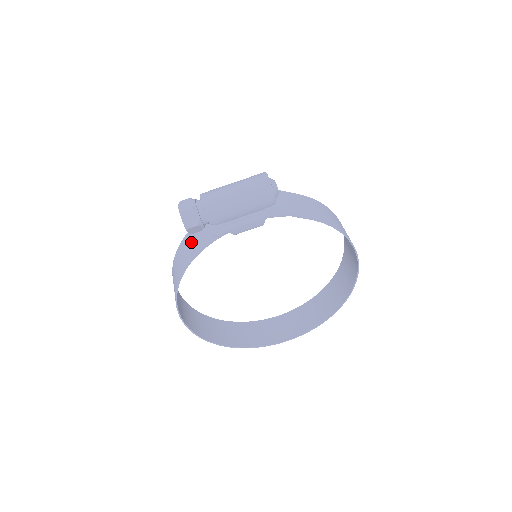
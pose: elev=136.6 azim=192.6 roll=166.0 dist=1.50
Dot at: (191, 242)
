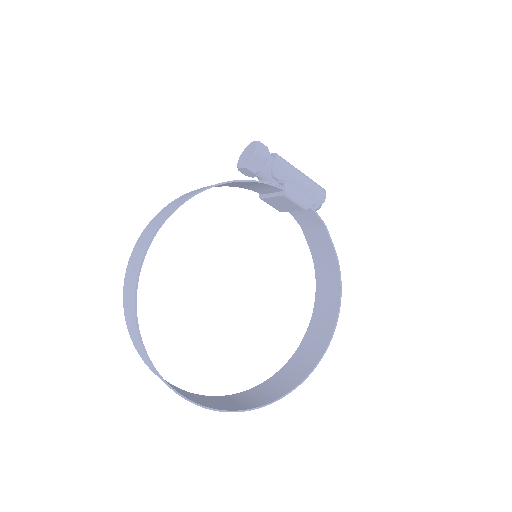
Dot at: occluded
